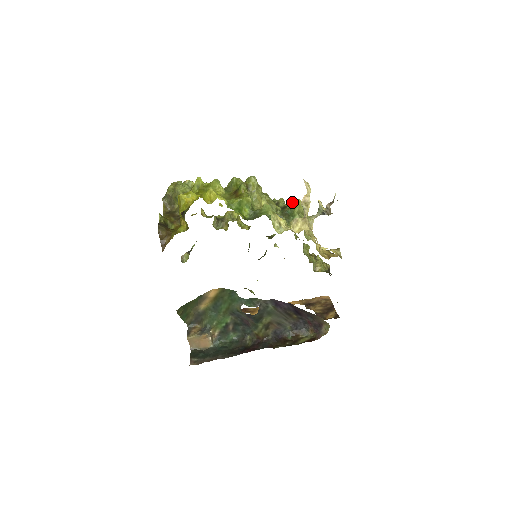
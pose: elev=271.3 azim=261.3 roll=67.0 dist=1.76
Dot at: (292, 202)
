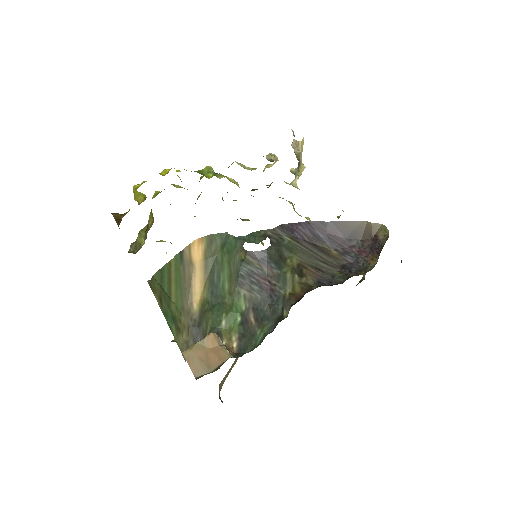
Dot at: occluded
